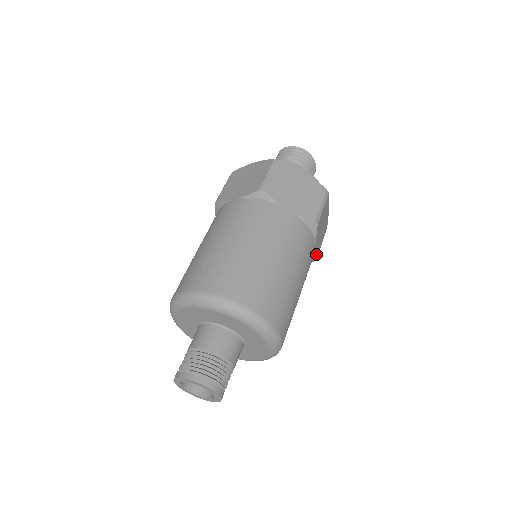
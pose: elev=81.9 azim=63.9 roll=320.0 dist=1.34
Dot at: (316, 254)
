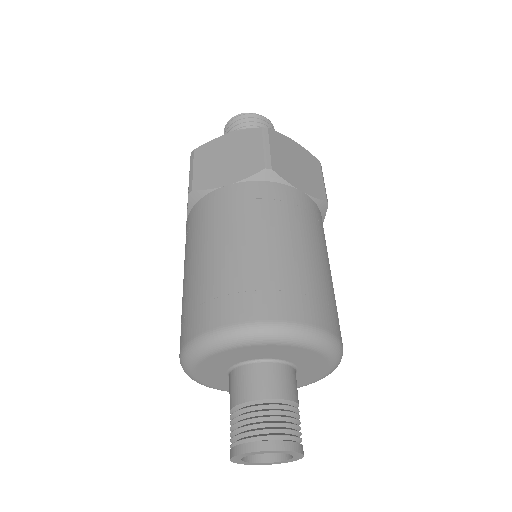
Dot at: (317, 197)
